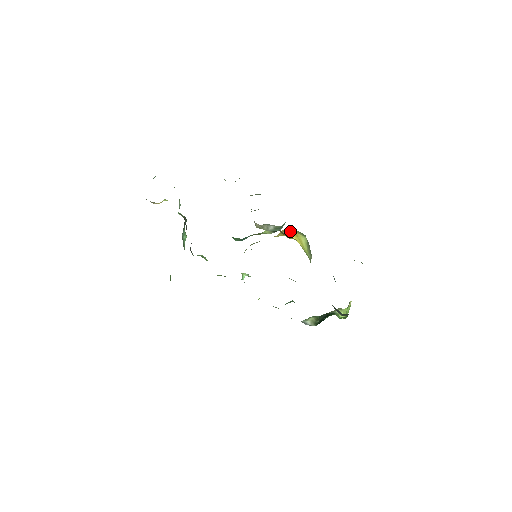
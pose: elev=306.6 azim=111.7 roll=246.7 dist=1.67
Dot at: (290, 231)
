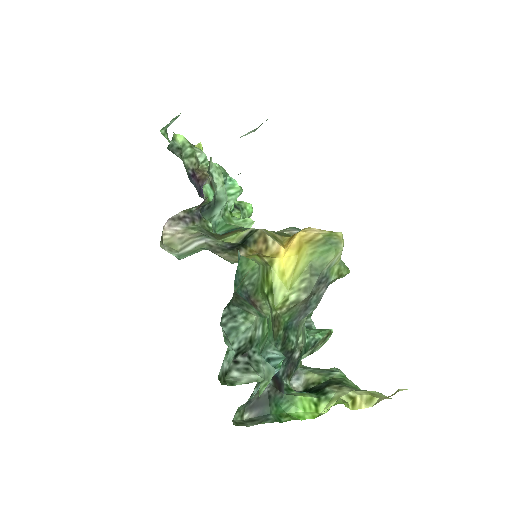
Dot at: (295, 239)
